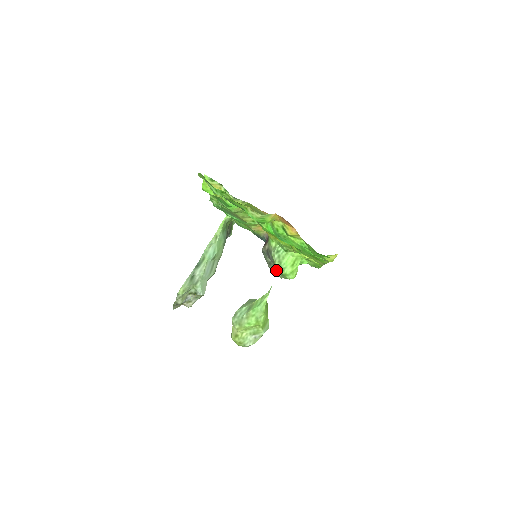
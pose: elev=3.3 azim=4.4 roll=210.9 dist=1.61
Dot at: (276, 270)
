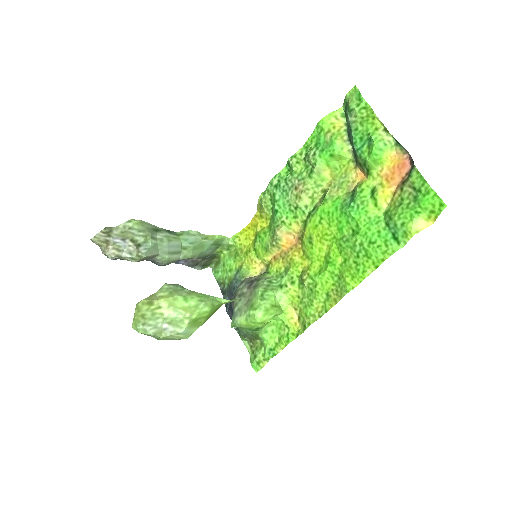
Dot at: (243, 305)
